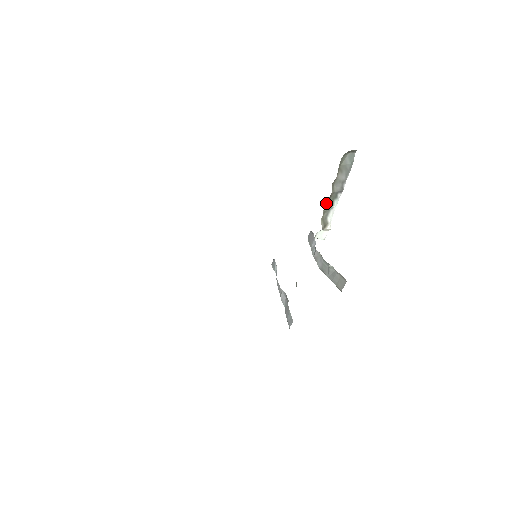
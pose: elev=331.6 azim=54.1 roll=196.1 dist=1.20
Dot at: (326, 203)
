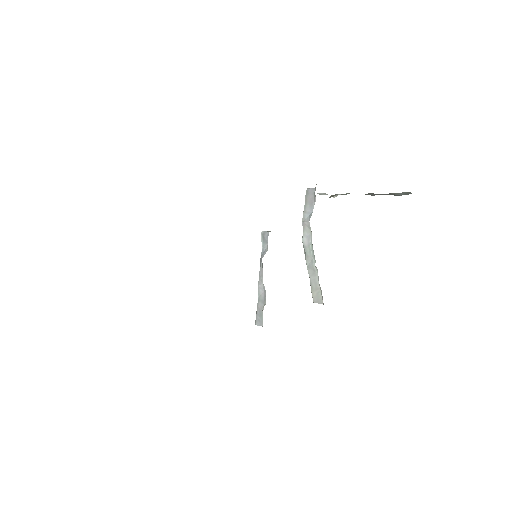
Dot at: (348, 193)
